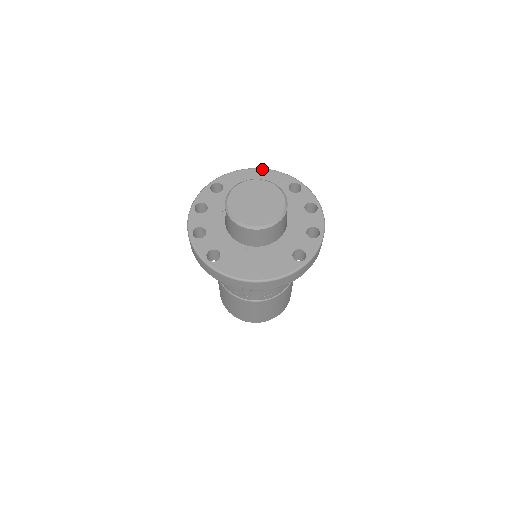
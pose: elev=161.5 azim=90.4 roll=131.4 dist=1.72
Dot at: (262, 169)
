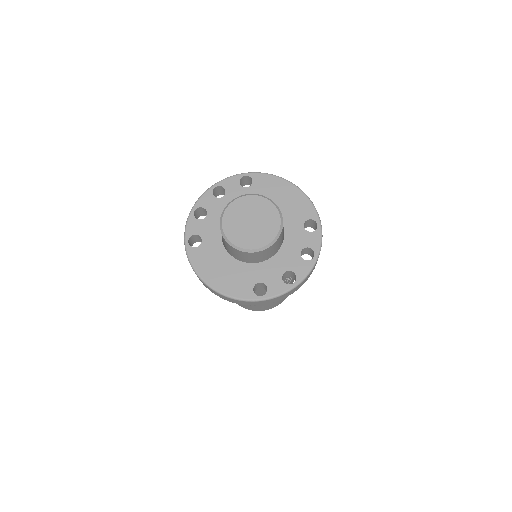
Dot at: (298, 188)
